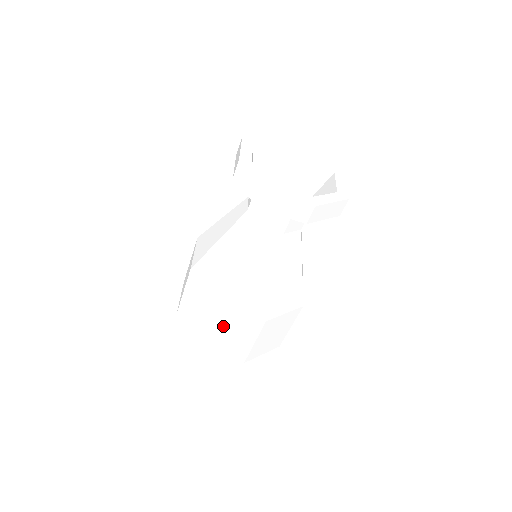
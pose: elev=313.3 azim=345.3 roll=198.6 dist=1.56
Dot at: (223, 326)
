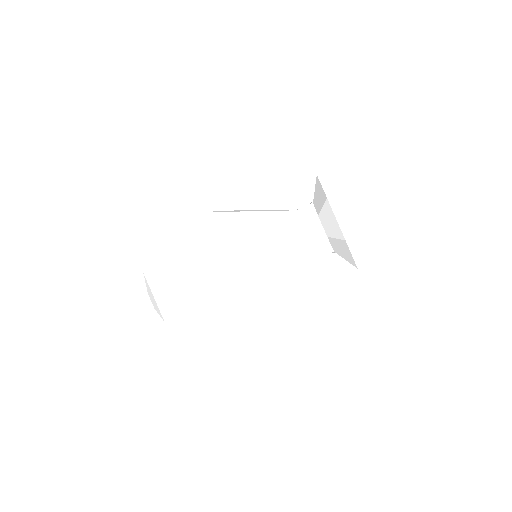
Dot at: (194, 268)
